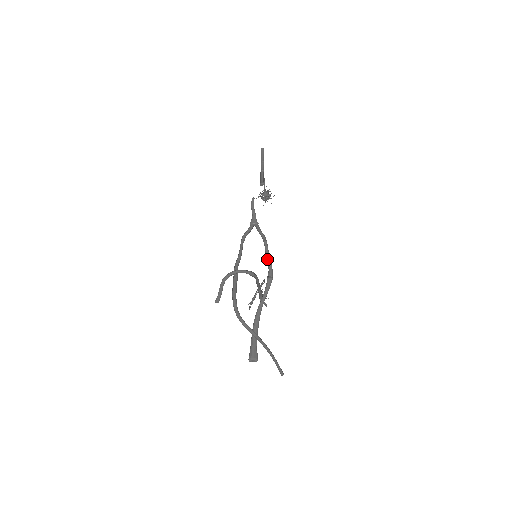
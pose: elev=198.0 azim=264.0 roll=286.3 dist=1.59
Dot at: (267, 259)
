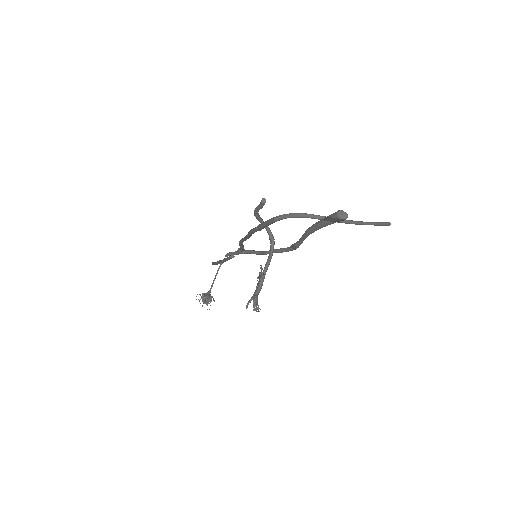
Dot at: occluded
